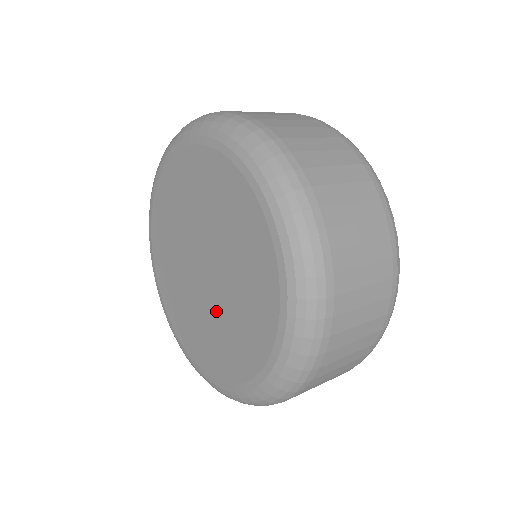
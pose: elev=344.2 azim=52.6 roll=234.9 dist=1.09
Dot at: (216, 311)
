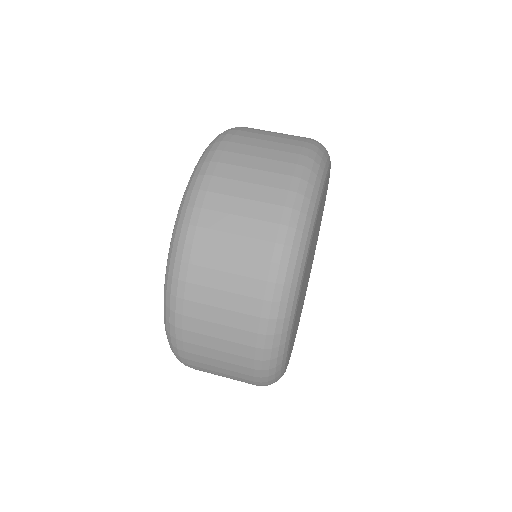
Dot at: occluded
